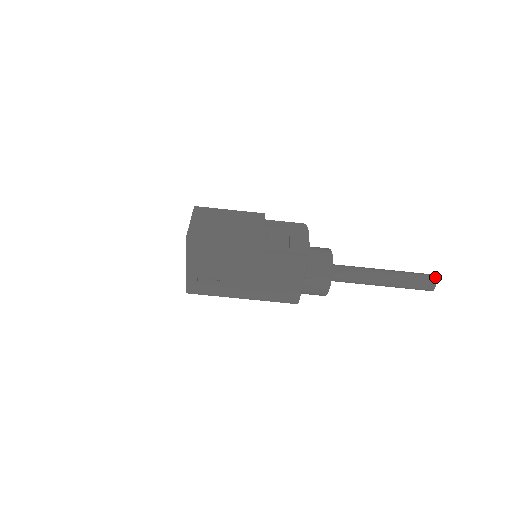
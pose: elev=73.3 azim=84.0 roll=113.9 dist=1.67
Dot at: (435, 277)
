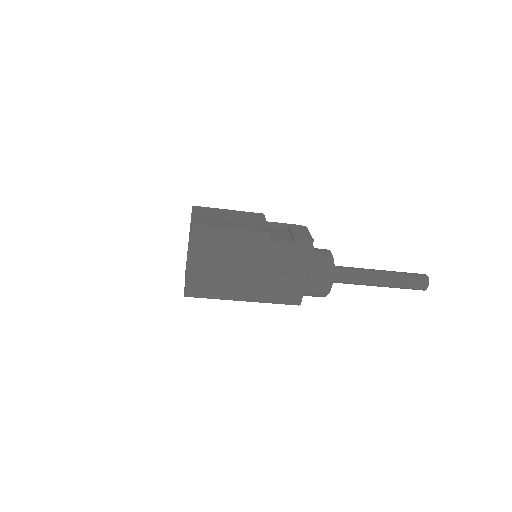
Dot at: occluded
